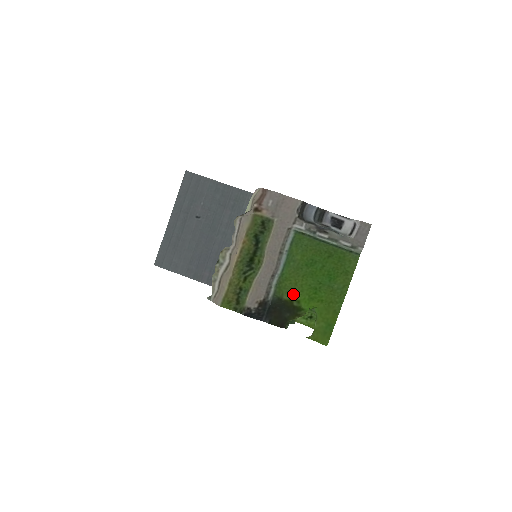
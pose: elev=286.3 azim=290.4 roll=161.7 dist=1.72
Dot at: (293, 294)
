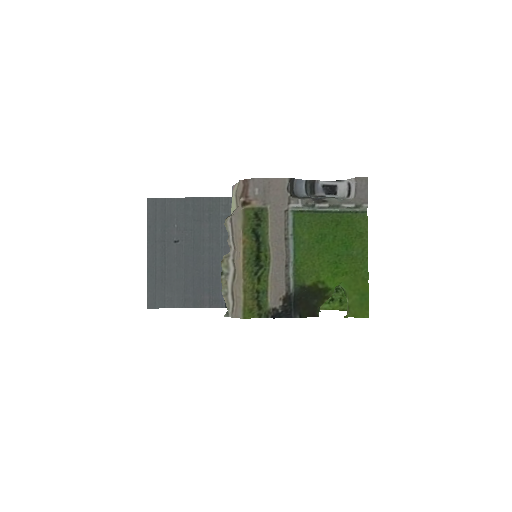
Dot at: (314, 277)
